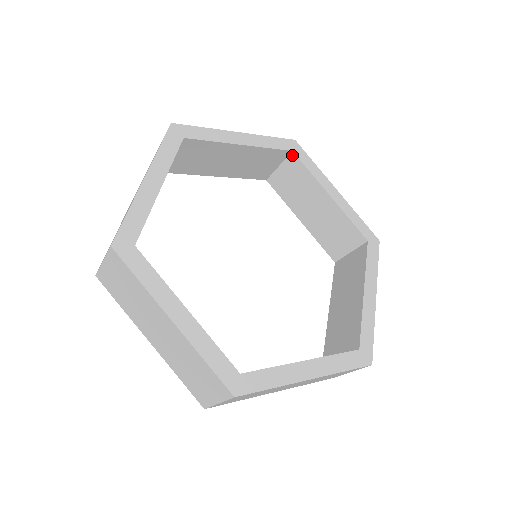
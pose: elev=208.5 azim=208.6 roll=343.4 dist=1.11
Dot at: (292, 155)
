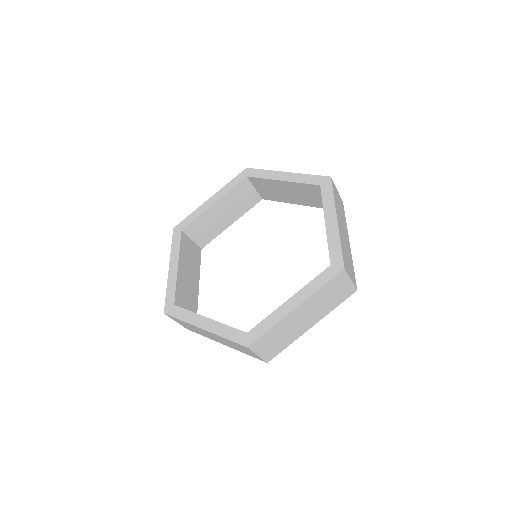
Dot at: (249, 178)
